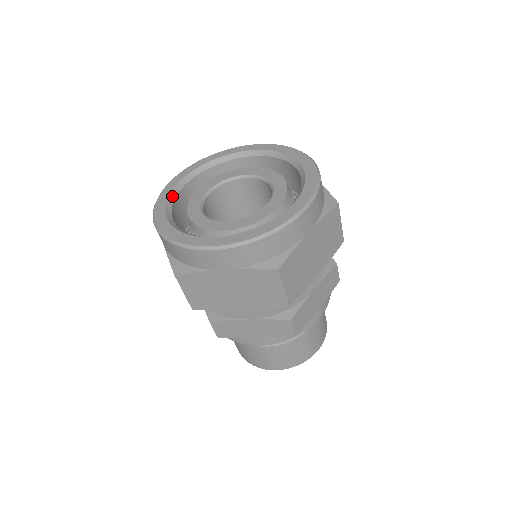
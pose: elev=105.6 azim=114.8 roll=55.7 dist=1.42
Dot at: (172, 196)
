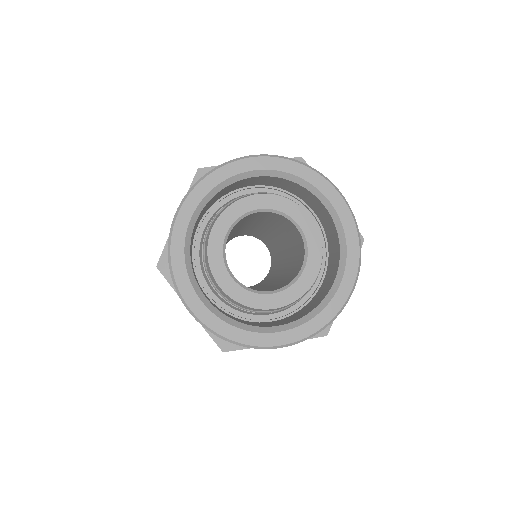
Dot at: (187, 258)
